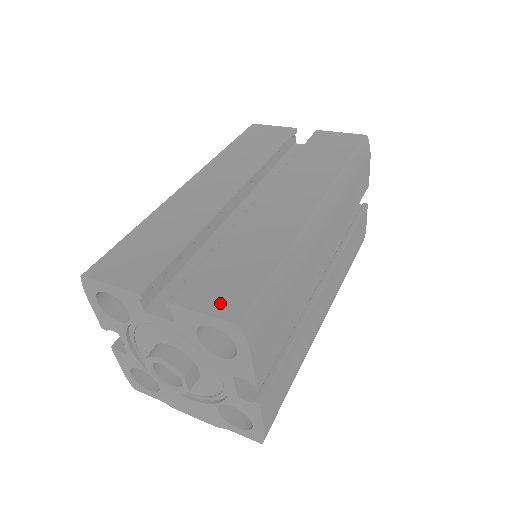
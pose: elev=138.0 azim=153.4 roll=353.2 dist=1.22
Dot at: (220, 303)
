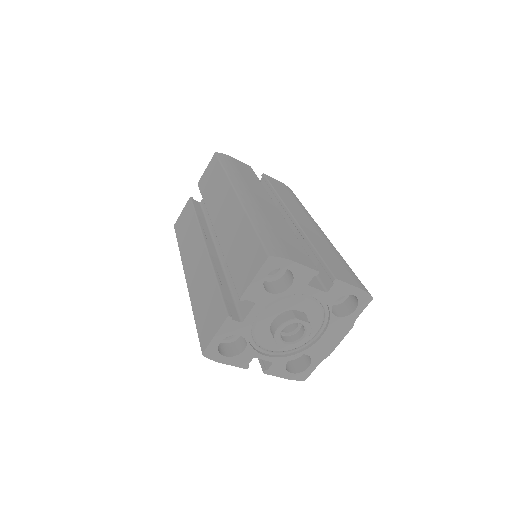
Dot at: (254, 266)
